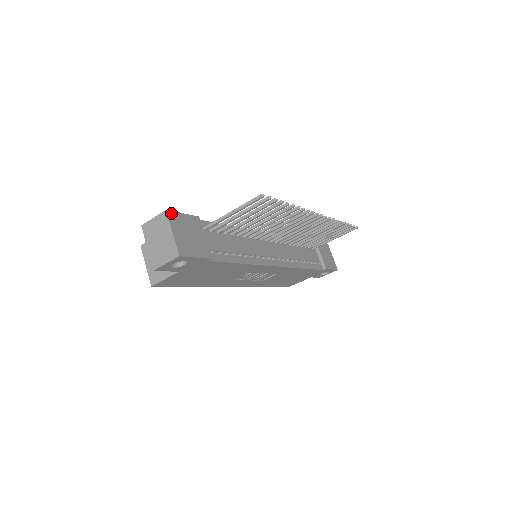
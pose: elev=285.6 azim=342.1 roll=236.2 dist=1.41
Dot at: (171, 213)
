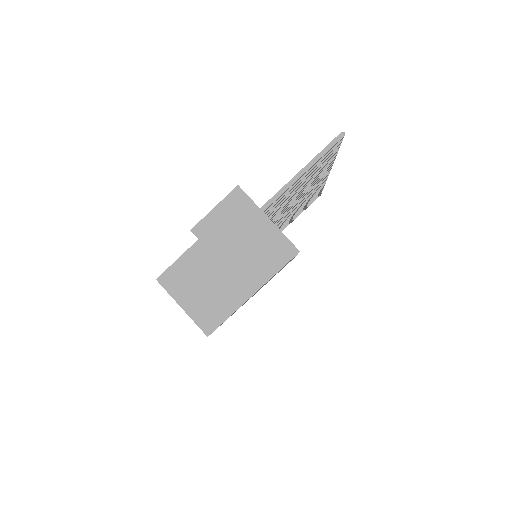
Dot at: (242, 190)
